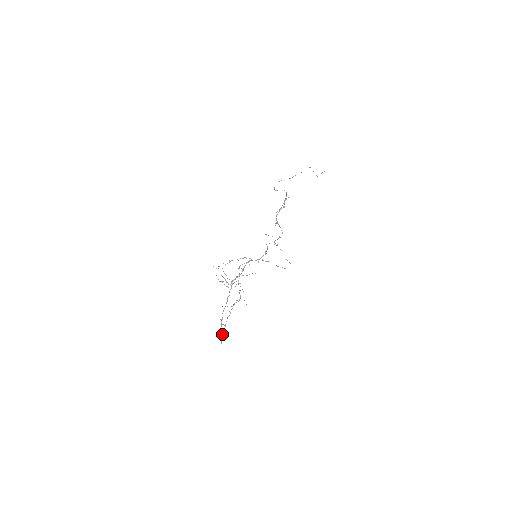
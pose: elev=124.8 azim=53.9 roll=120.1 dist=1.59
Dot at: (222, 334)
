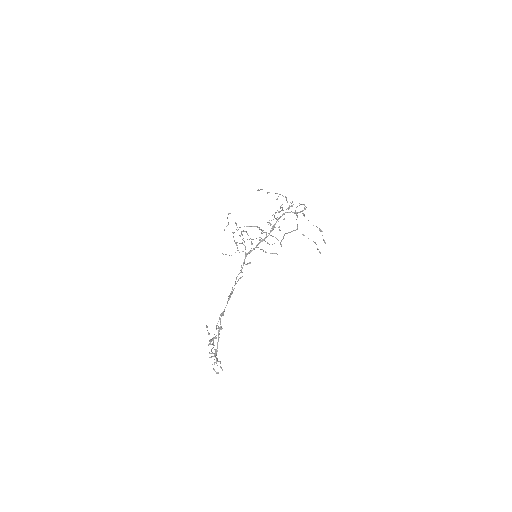
Dot at: (217, 360)
